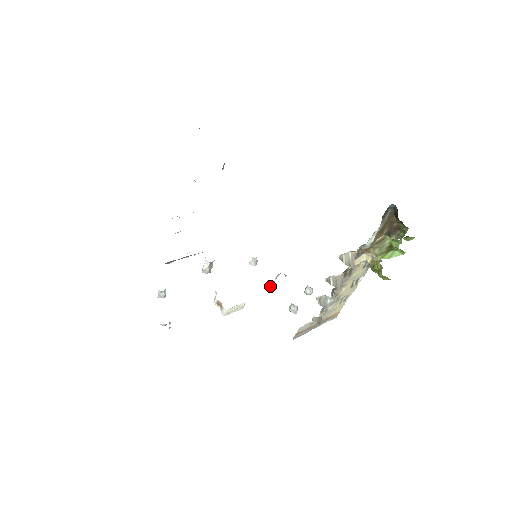
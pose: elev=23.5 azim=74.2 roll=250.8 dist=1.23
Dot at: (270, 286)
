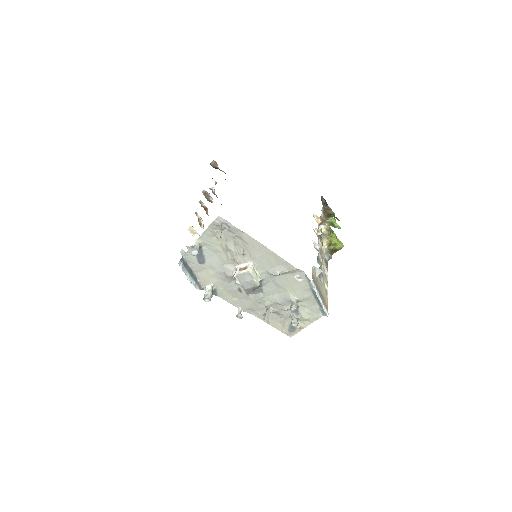
Dot at: (264, 316)
